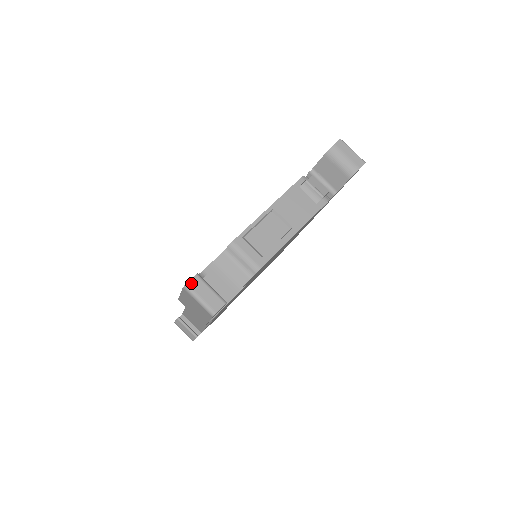
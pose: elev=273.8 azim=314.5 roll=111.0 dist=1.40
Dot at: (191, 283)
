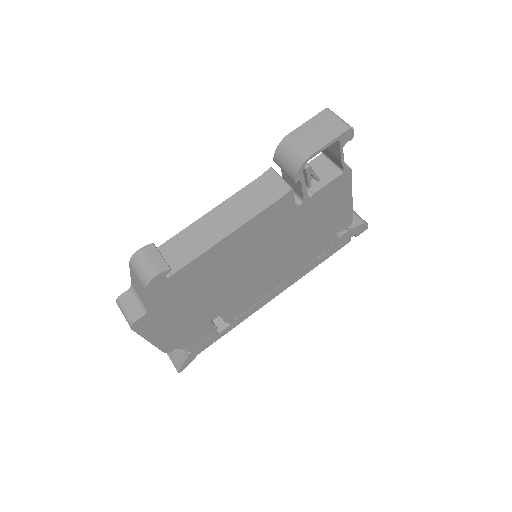
Dot at: occluded
